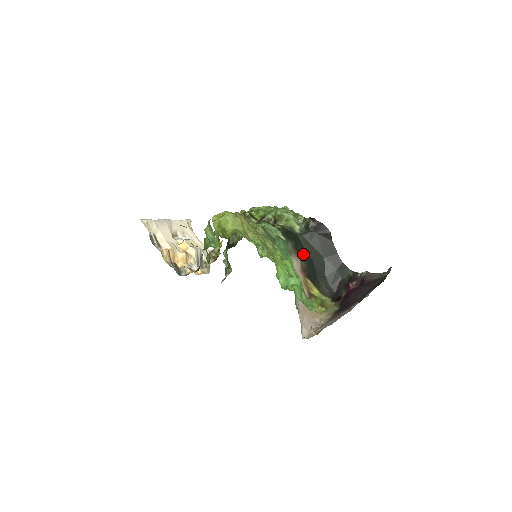
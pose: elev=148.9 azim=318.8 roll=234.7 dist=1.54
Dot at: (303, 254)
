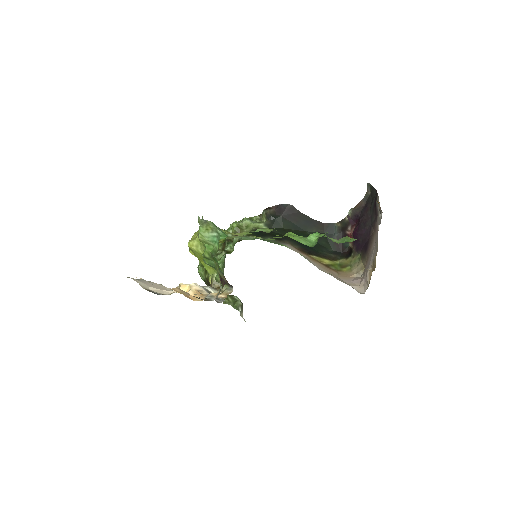
Dot at: (287, 239)
